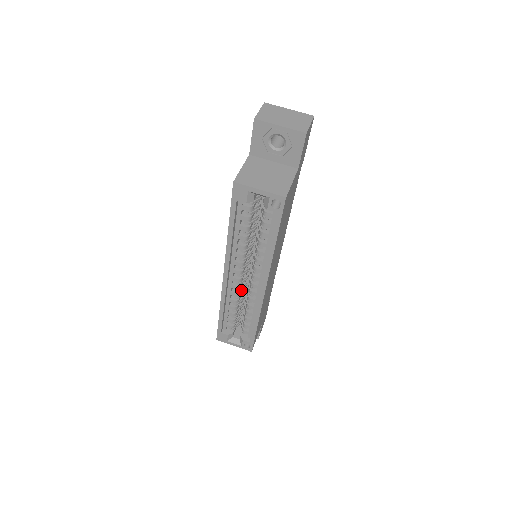
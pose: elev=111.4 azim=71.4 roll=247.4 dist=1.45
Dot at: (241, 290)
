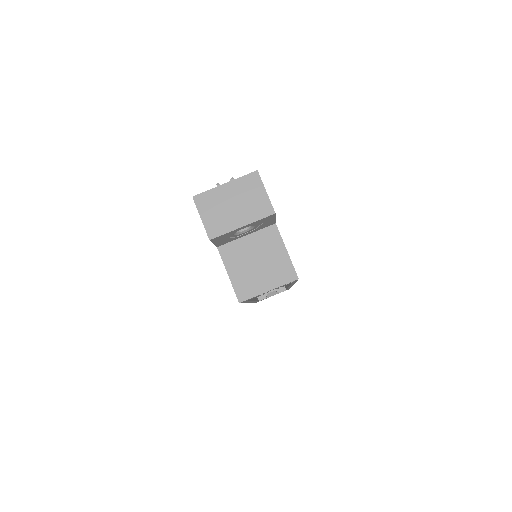
Dot at: occluded
